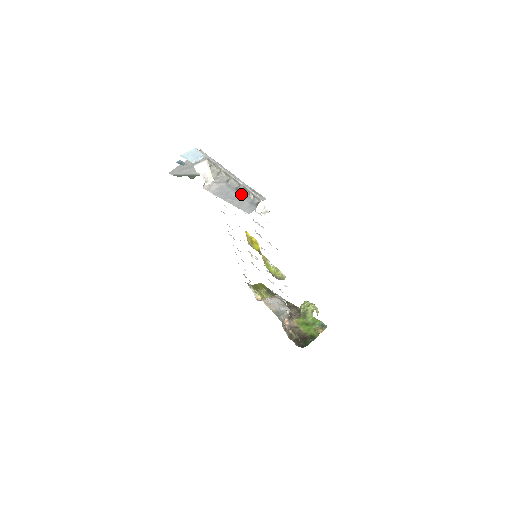
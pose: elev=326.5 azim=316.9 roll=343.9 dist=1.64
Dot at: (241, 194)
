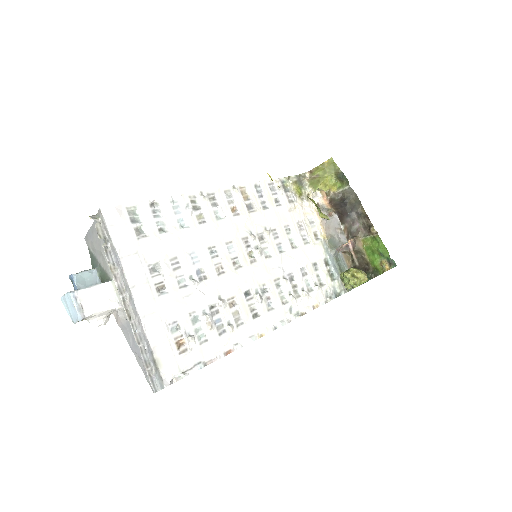
Dot at: occluded
